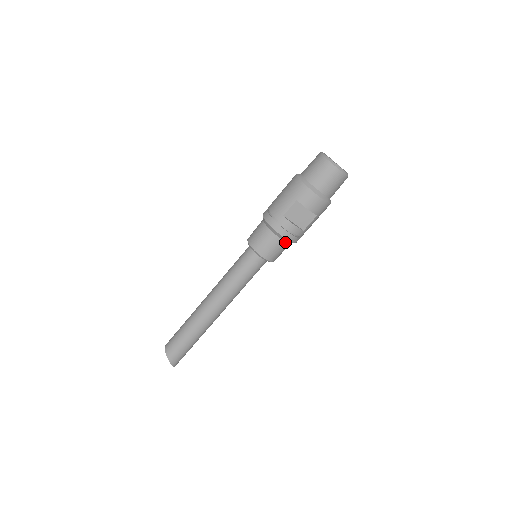
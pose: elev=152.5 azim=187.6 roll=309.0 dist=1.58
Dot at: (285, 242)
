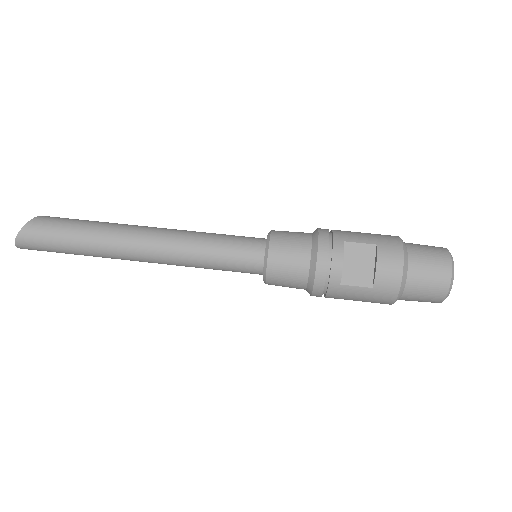
Dot at: (308, 270)
